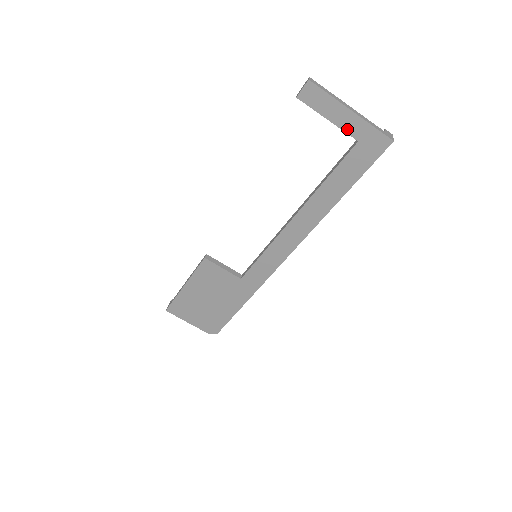
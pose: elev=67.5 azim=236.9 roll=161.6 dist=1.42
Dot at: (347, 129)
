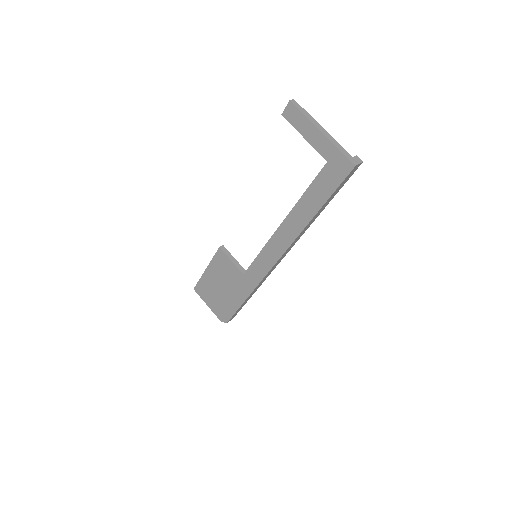
Dot at: (319, 148)
